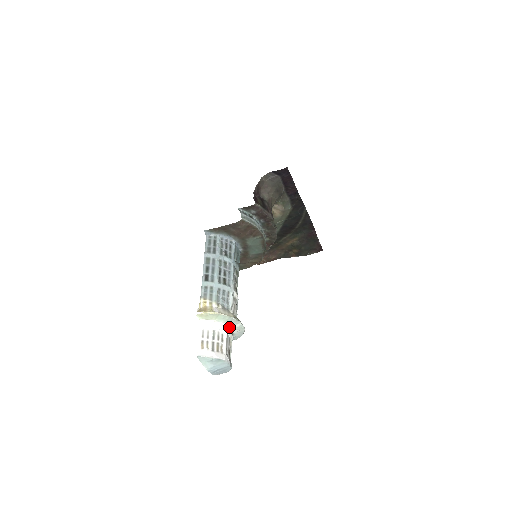
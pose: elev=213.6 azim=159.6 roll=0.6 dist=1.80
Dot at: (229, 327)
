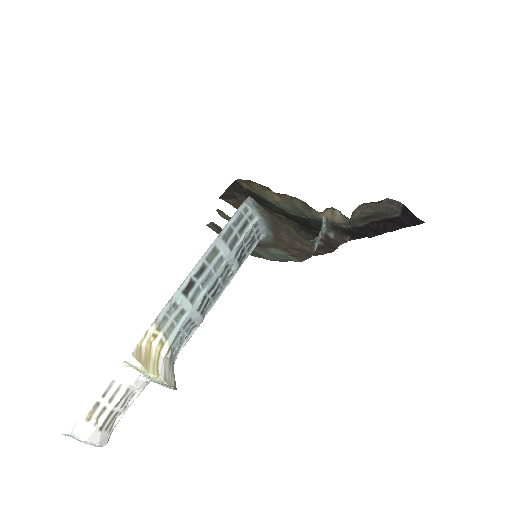
Dot at: occluded
